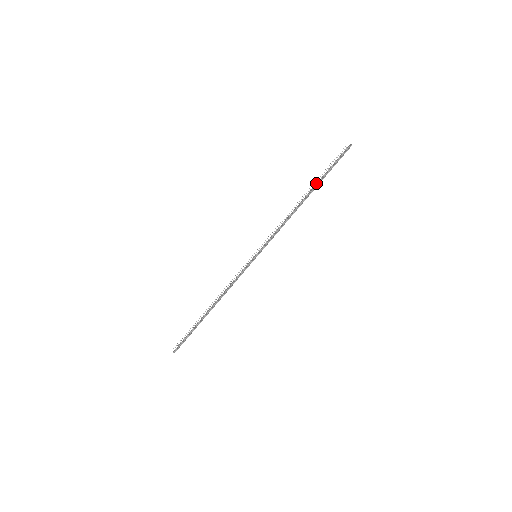
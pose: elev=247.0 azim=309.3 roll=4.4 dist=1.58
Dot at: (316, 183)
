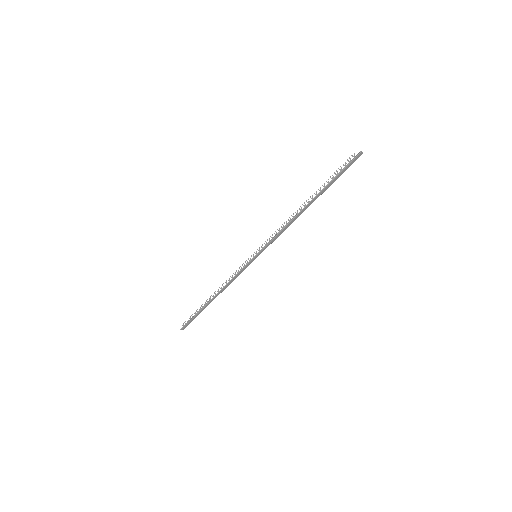
Dot at: (319, 190)
